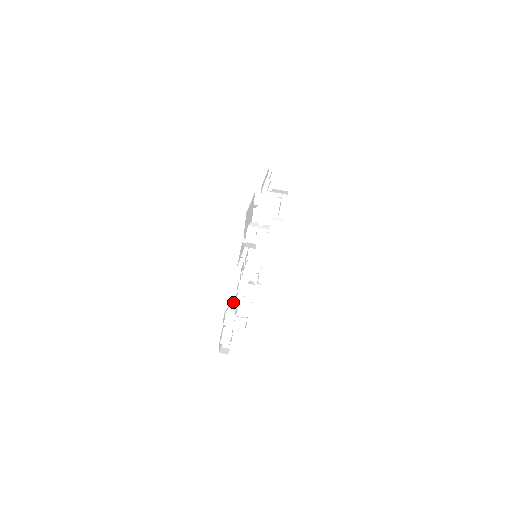
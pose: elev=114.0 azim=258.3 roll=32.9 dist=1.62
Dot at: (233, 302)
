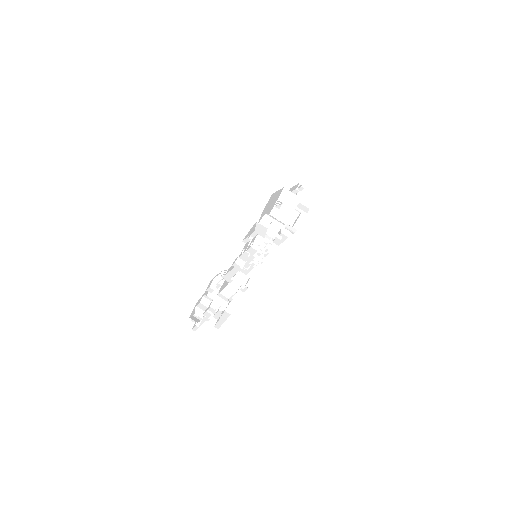
Dot at: (225, 272)
